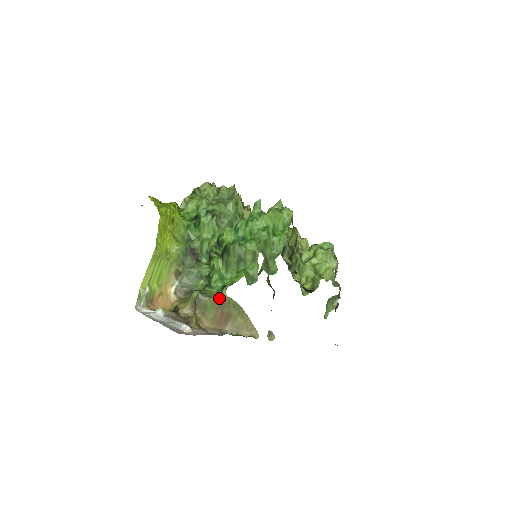
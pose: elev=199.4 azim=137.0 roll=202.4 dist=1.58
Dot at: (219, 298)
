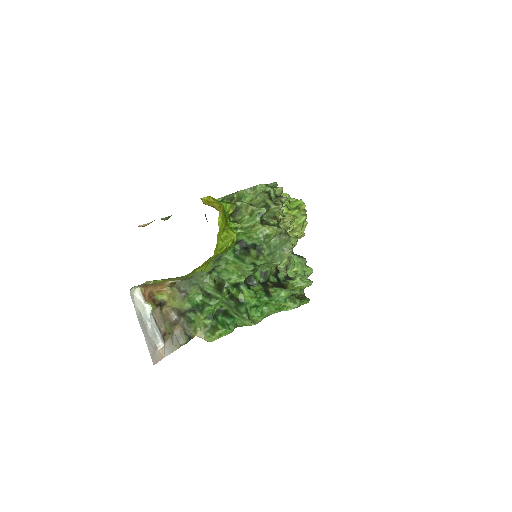
Dot at: occluded
